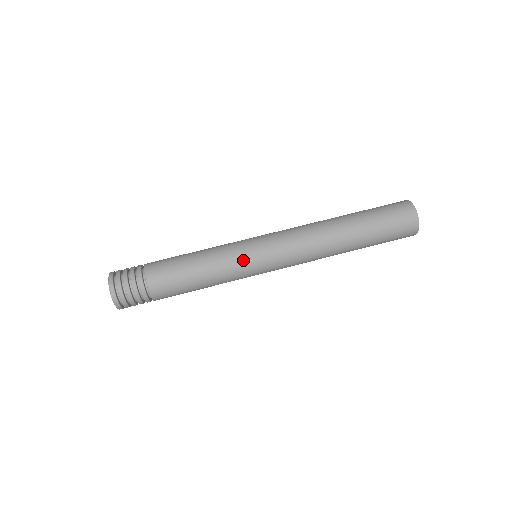
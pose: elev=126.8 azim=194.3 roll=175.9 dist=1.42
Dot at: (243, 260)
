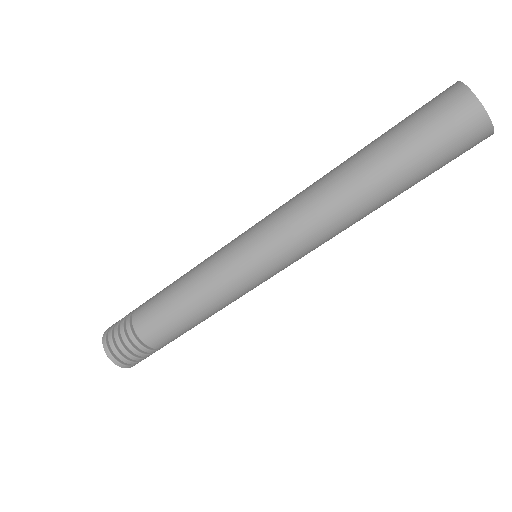
Dot at: (227, 265)
